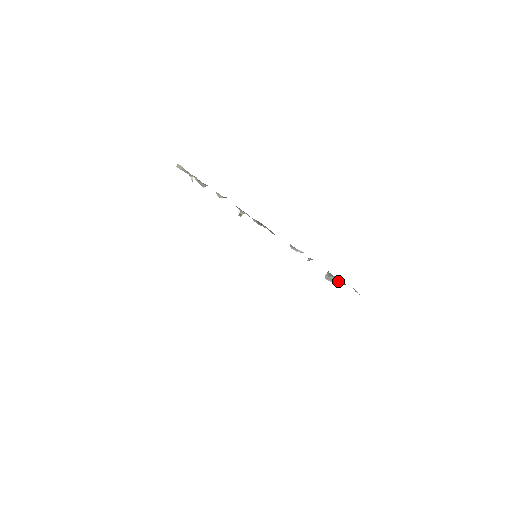
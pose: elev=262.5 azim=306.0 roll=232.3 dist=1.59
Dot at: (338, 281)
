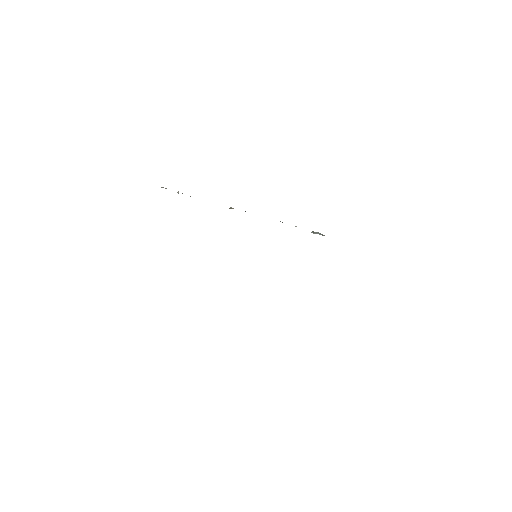
Dot at: occluded
